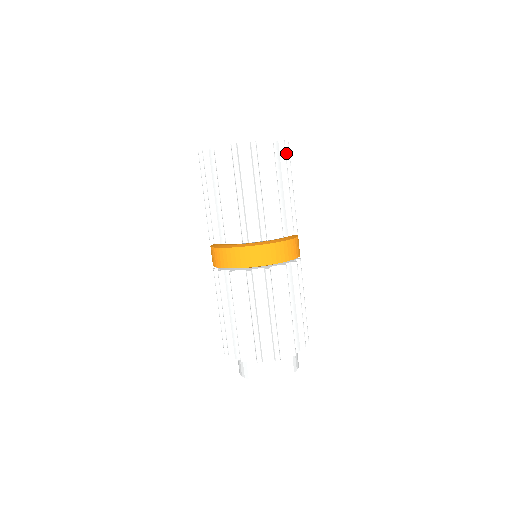
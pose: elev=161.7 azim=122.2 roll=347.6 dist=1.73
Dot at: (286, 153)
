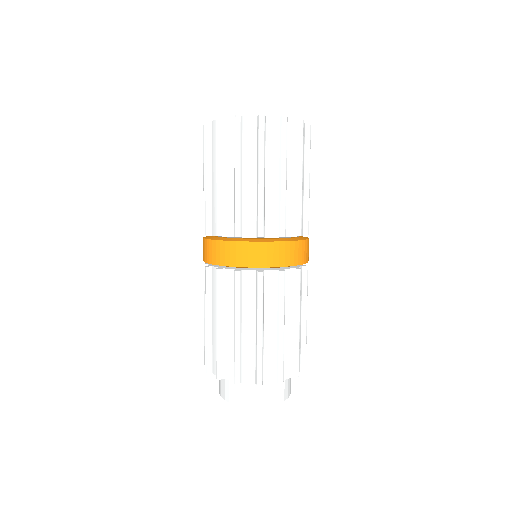
Dot at: (297, 133)
